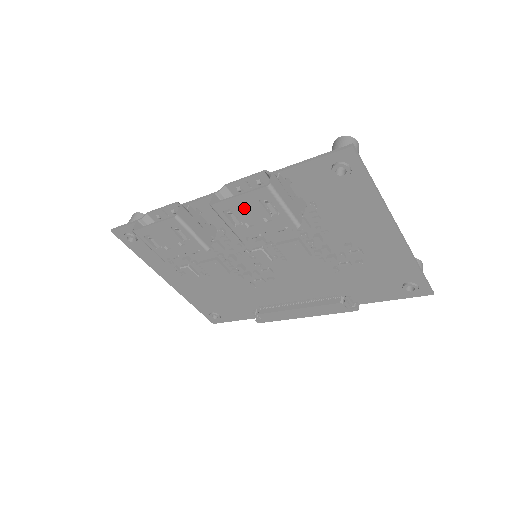
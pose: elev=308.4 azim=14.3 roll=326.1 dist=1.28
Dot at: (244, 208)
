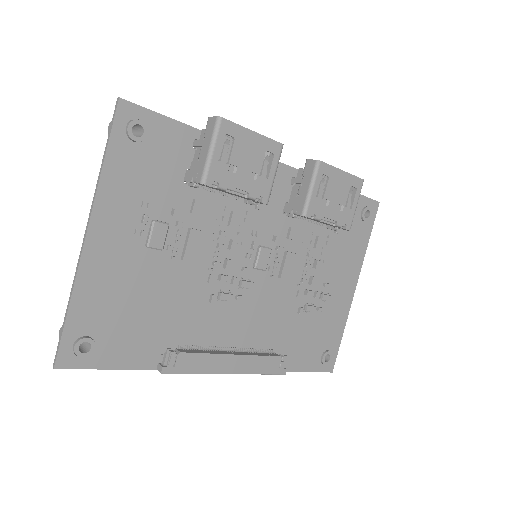
Dot at: (337, 184)
